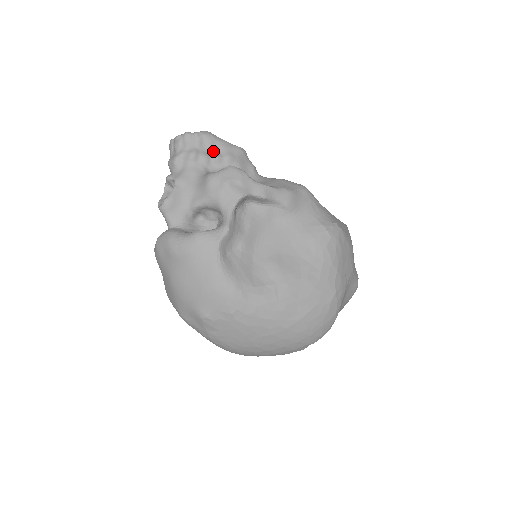
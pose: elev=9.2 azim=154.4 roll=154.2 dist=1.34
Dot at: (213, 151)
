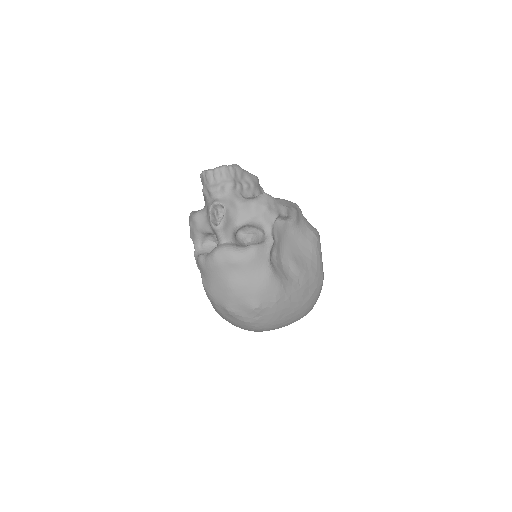
Dot at: (242, 180)
